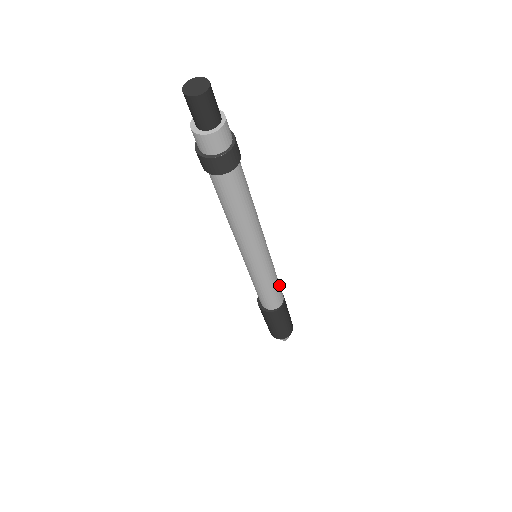
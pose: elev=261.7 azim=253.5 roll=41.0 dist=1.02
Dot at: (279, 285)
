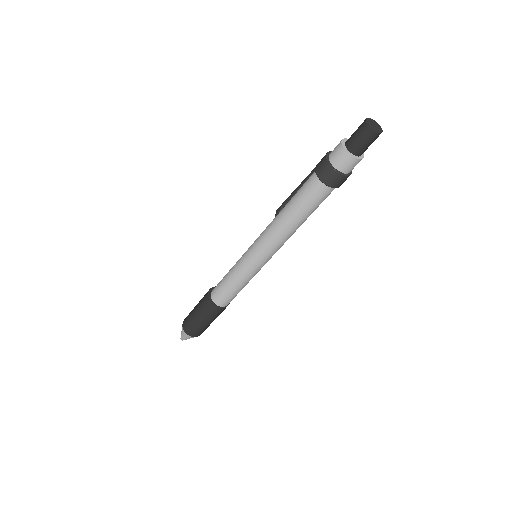
Dot at: occluded
